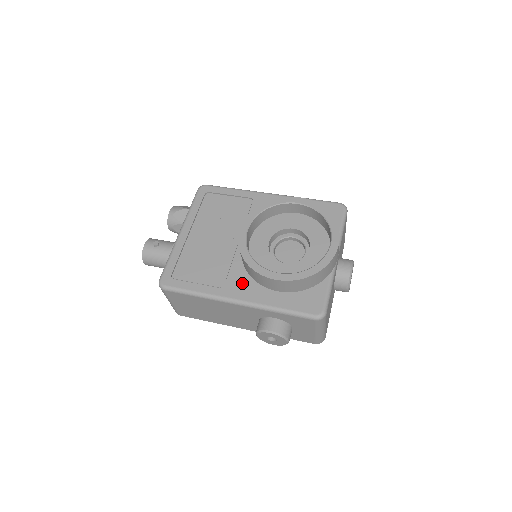
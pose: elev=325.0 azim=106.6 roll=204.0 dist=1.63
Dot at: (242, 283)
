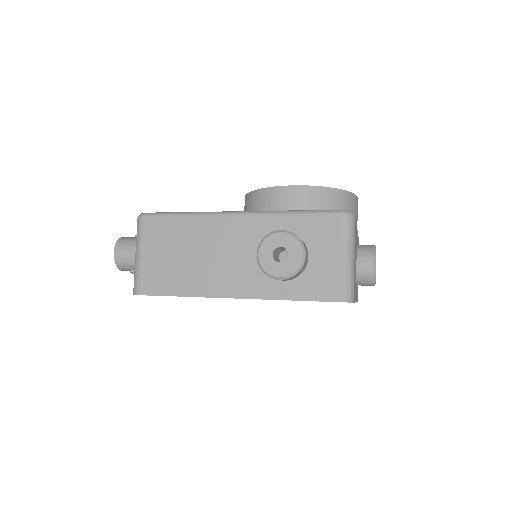
Dot at: occluded
